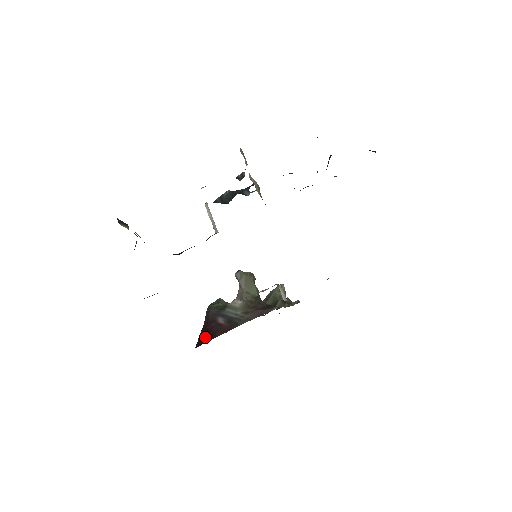
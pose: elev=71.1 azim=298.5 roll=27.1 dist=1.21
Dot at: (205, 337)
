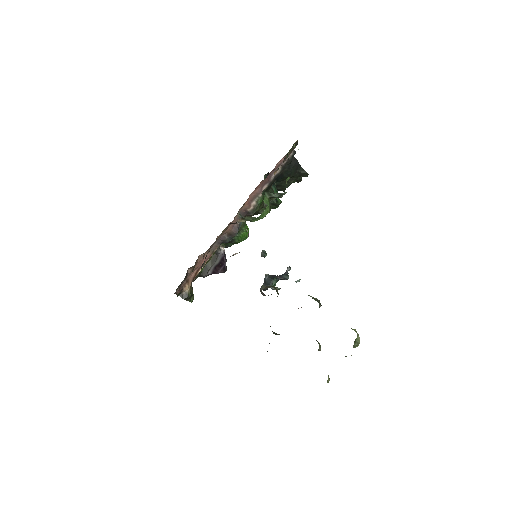
Dot at: occluded
